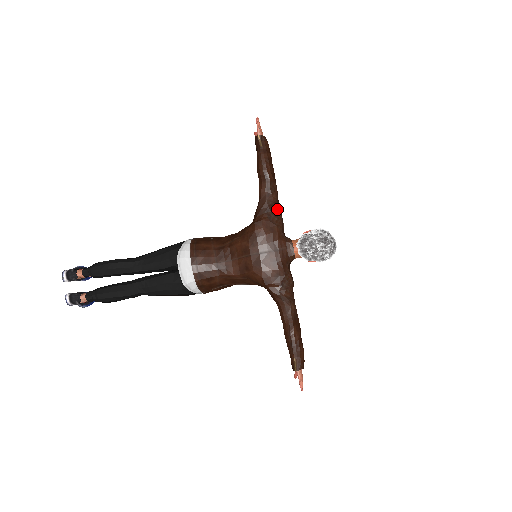
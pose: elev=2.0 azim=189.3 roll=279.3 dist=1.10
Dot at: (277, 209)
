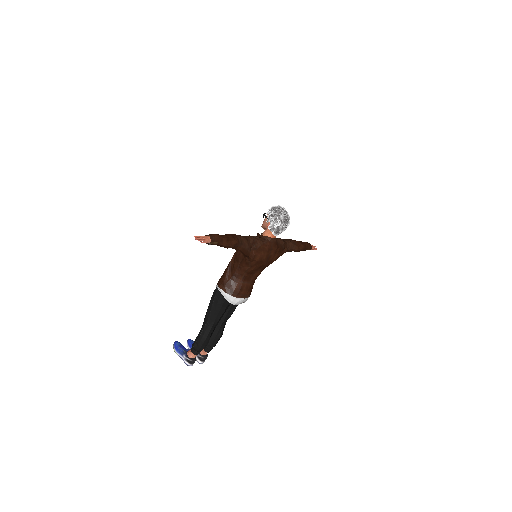
Dot at: (251, 241)
